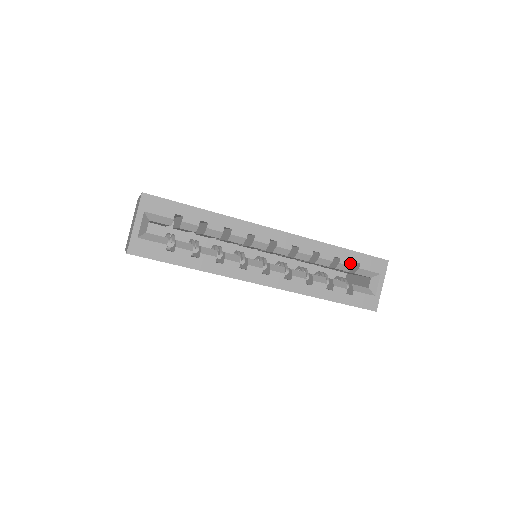
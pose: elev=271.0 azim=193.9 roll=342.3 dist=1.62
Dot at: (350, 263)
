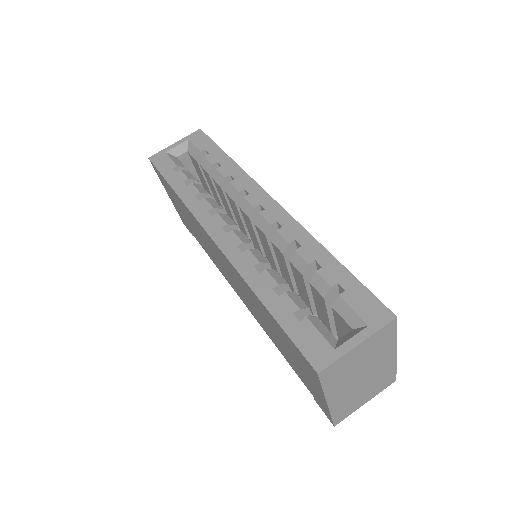
Dot at: (331, 281)
